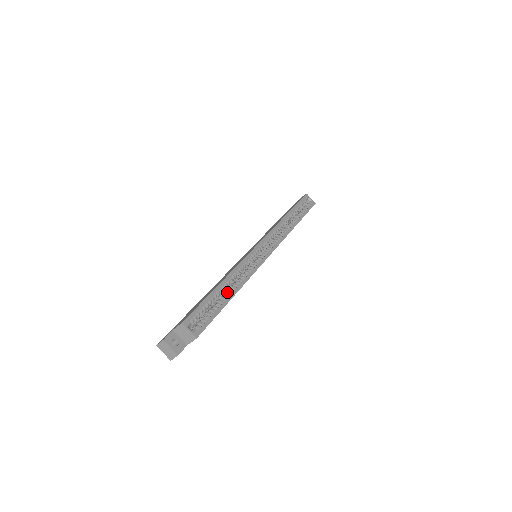
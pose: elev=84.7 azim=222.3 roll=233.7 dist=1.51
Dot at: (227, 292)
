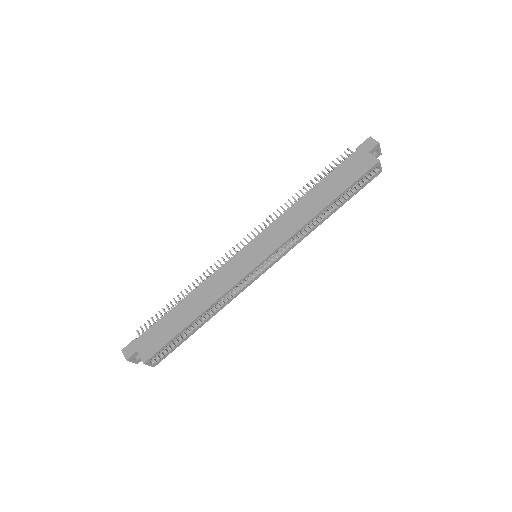
Dot at: (199, 322)
